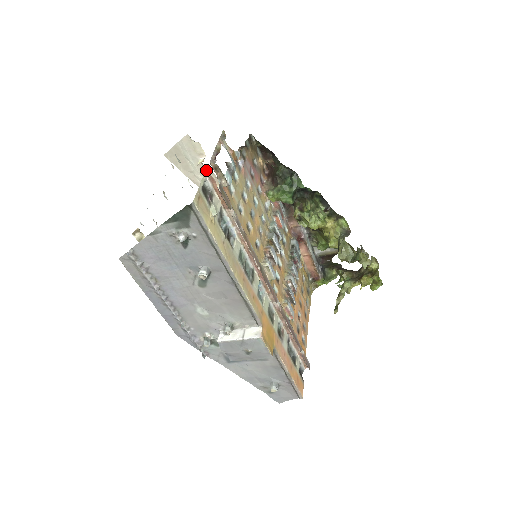
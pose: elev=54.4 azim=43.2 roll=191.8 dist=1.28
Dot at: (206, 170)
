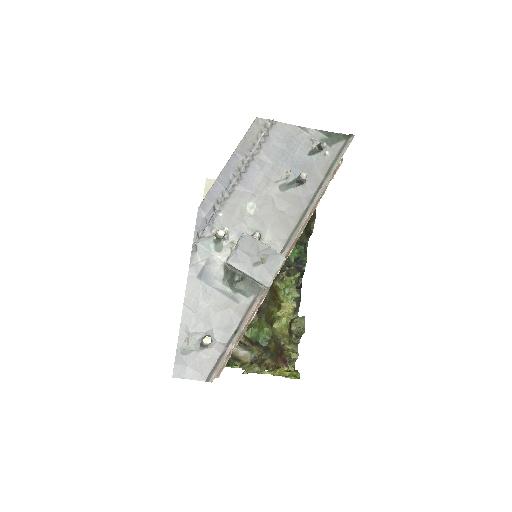
Dot at: occluded
